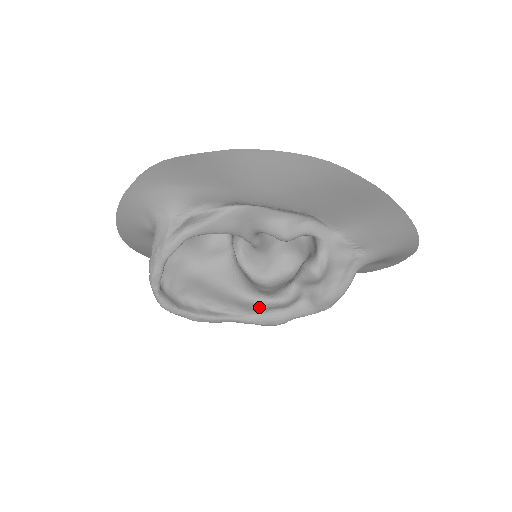
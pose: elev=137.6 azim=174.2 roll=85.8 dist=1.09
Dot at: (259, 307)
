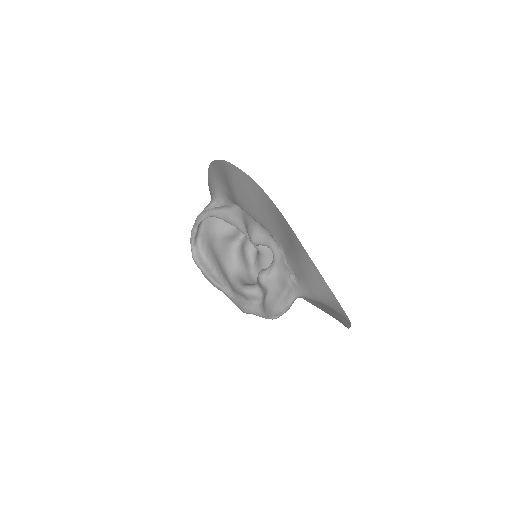
Dot at: (234, 289)
